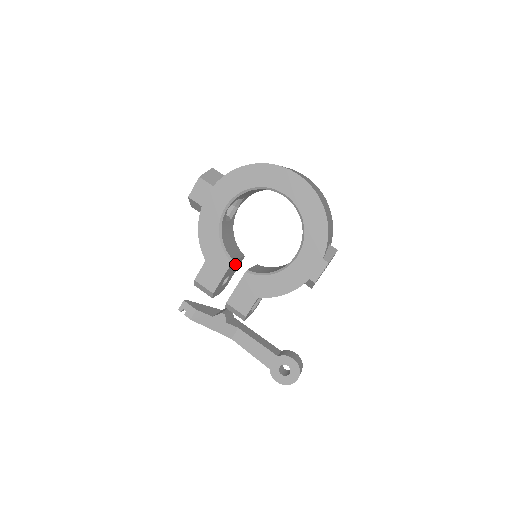
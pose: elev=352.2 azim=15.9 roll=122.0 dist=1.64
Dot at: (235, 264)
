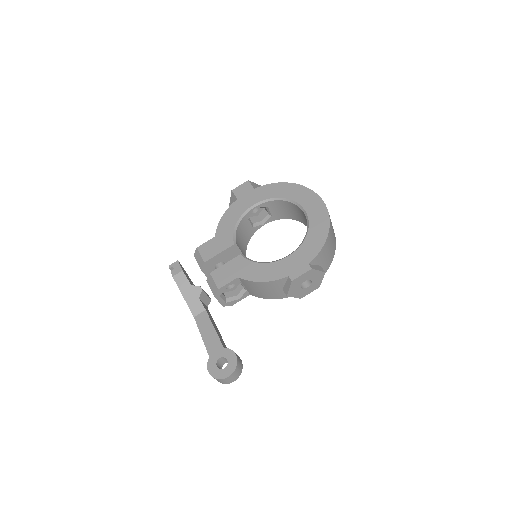
Dot at: (236, 256)
